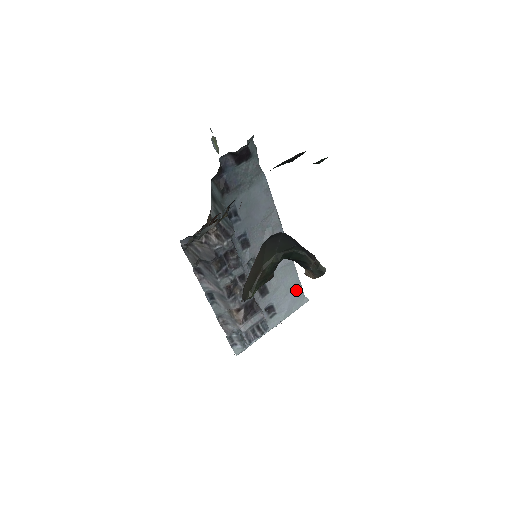
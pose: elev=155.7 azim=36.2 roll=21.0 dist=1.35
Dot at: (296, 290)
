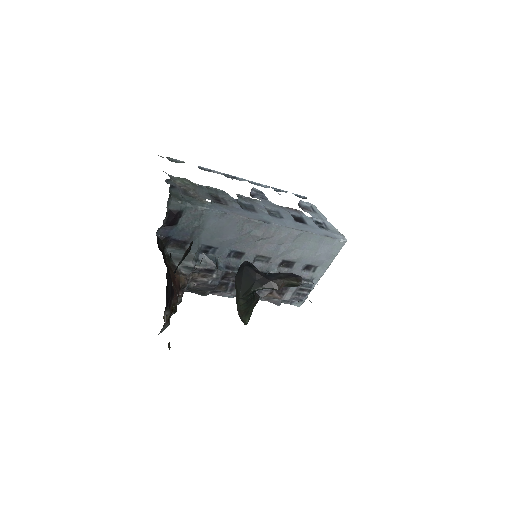
Dot at: (325, 243)
